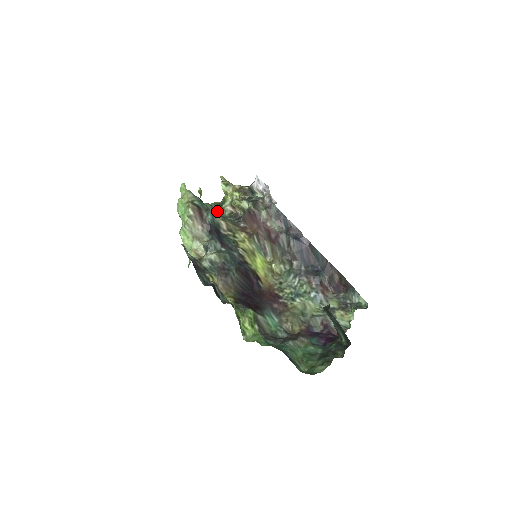
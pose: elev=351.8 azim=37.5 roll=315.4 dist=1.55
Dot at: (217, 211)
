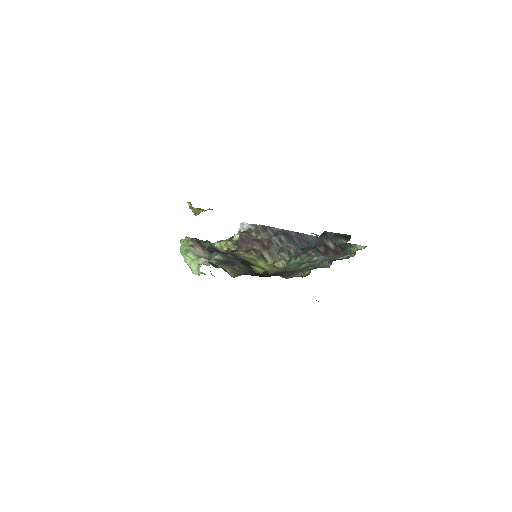
Dot at: occluded
